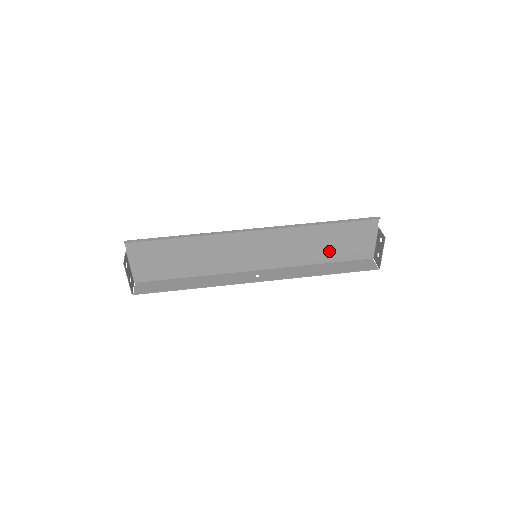
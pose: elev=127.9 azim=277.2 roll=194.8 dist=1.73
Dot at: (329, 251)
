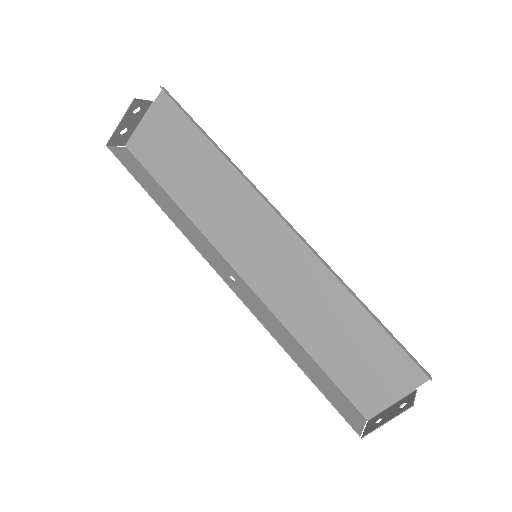
Dot at: (332, 348)
